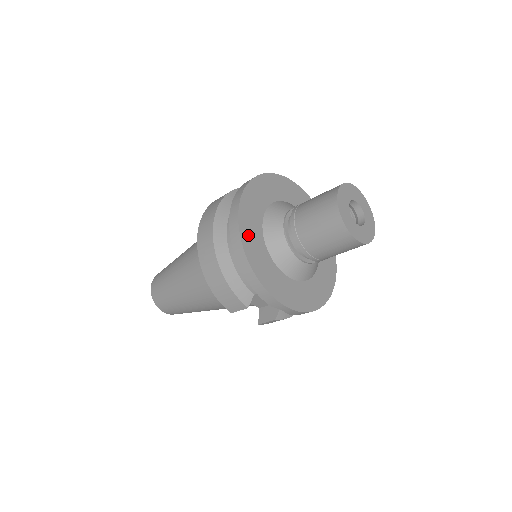
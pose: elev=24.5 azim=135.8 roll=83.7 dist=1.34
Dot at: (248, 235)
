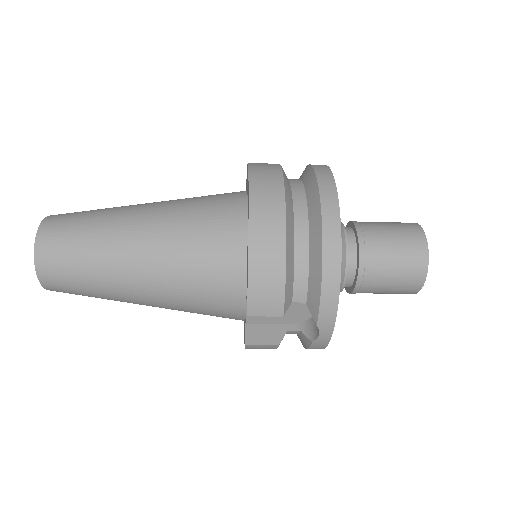
Dot at: occluded
